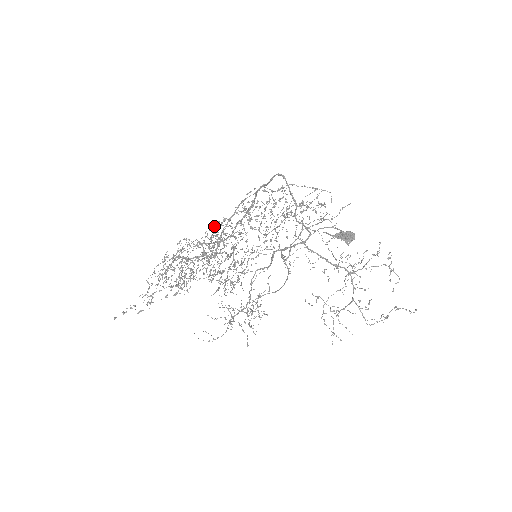
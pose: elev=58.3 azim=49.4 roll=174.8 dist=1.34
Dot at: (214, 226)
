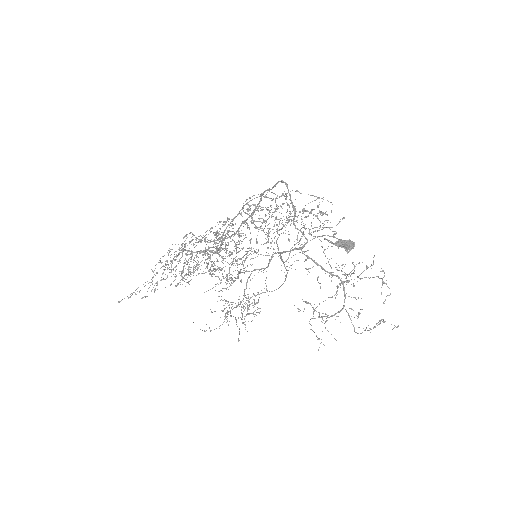
Dot at: occluded
